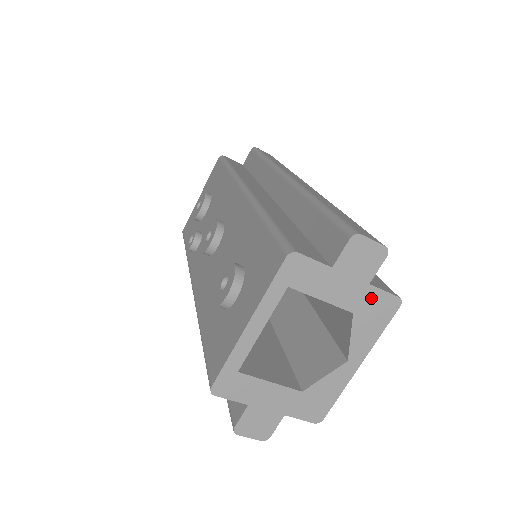
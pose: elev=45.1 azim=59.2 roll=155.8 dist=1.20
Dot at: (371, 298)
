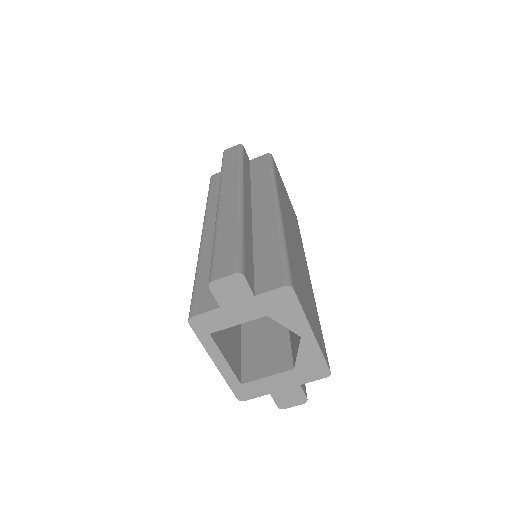
Dot at: (267, 301)
